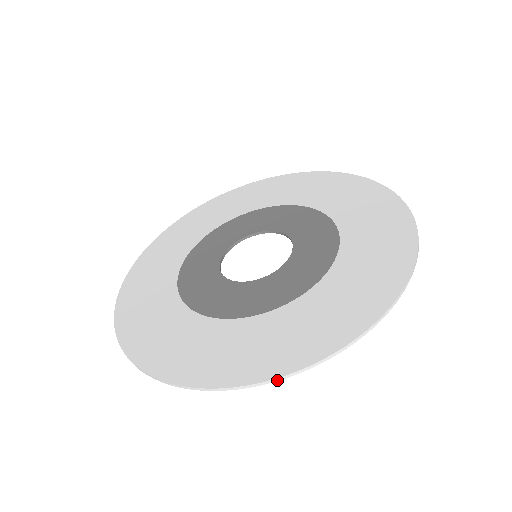
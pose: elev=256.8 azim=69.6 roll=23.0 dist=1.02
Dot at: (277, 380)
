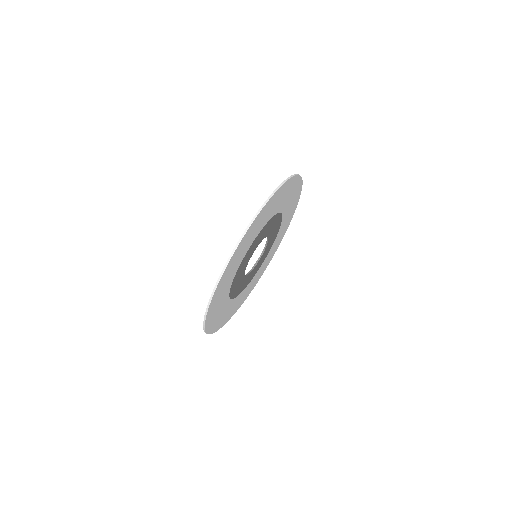
Dot at: (238, 245)
